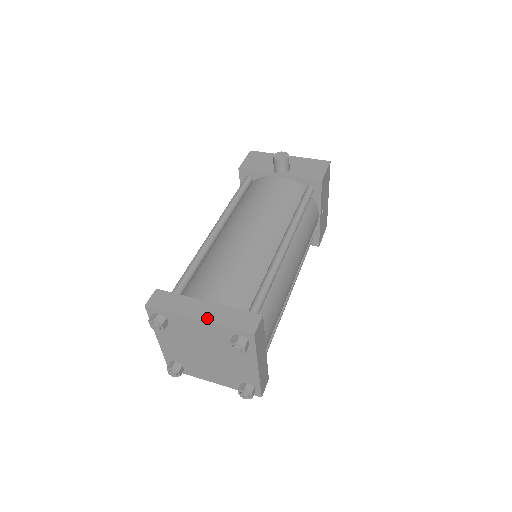
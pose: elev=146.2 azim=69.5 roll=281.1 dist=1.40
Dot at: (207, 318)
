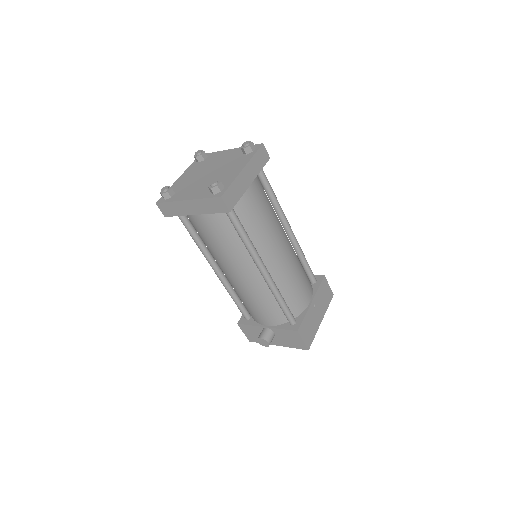
Dot at: occluded
